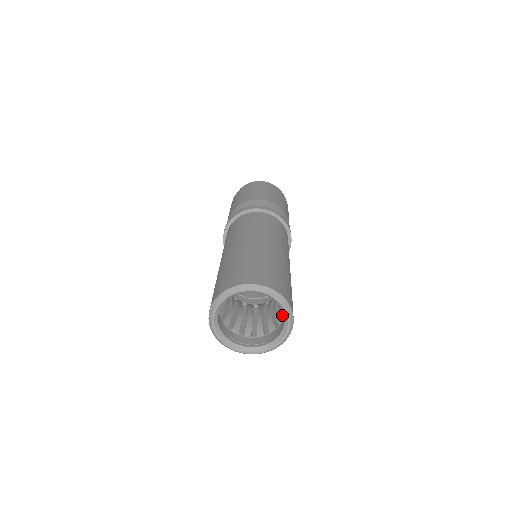
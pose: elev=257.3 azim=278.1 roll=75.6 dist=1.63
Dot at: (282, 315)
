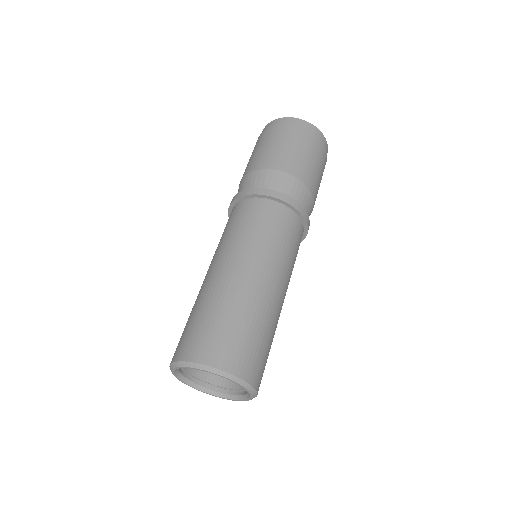
Dot at: occluded
